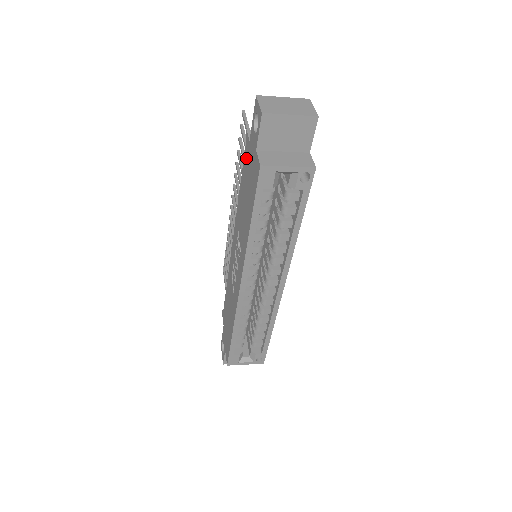
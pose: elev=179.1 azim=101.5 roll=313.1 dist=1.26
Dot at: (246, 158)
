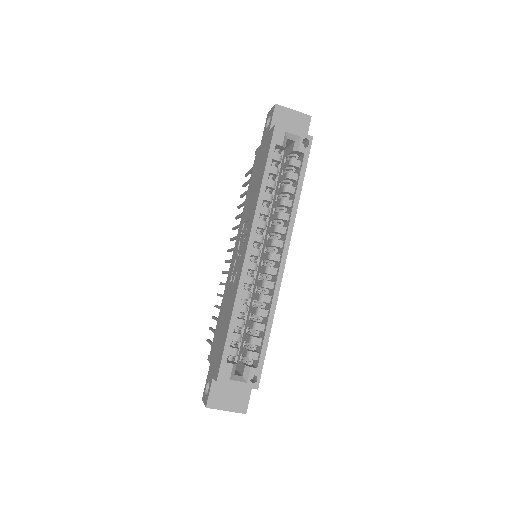
Dot at: (256, 161)
